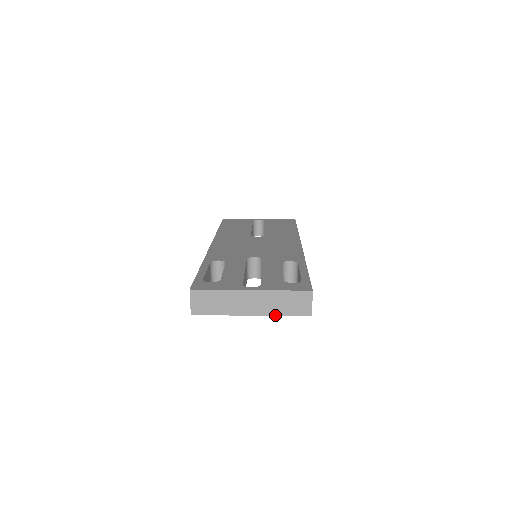
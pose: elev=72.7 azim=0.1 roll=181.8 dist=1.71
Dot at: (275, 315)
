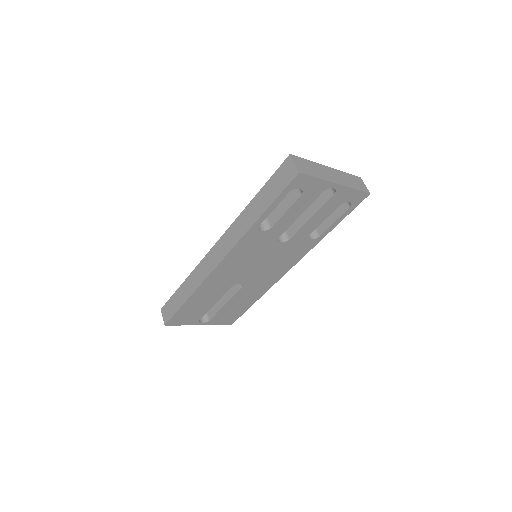
Dot at: (351, 187)
